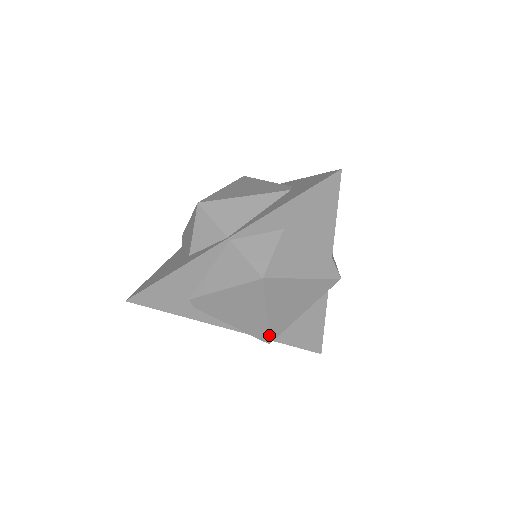
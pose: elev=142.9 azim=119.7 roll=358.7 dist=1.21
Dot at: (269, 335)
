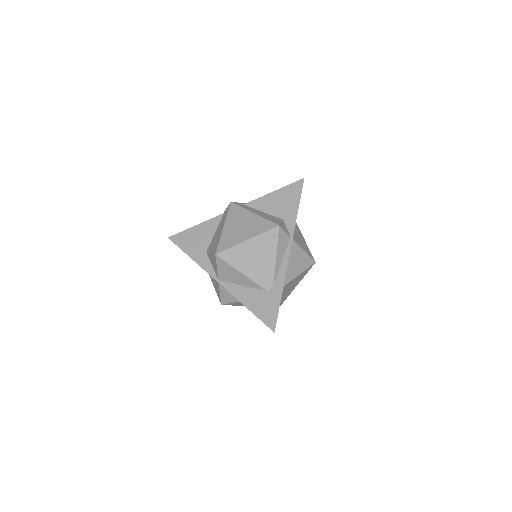
Dot at: occluded
